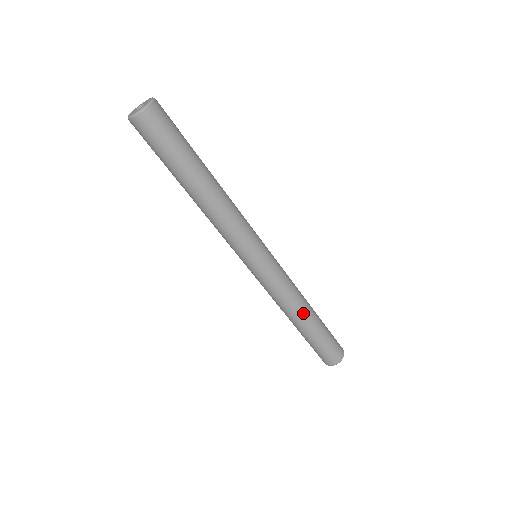
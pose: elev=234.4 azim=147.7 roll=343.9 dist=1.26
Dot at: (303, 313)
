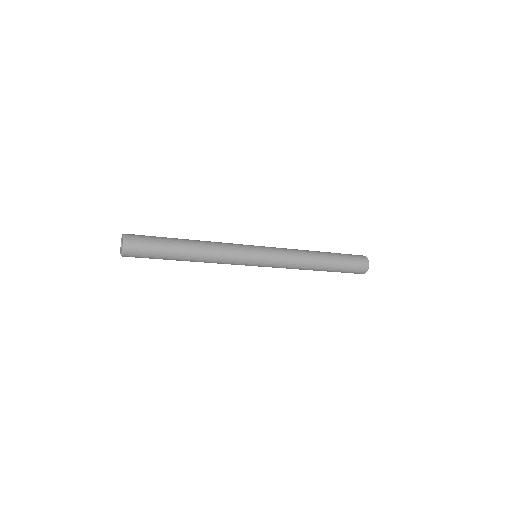
Dot at: occluded
